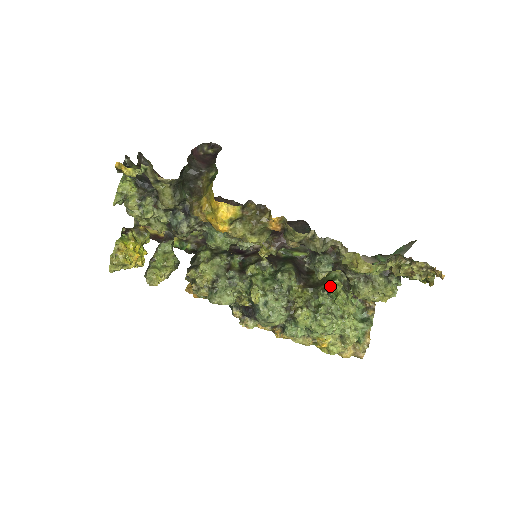
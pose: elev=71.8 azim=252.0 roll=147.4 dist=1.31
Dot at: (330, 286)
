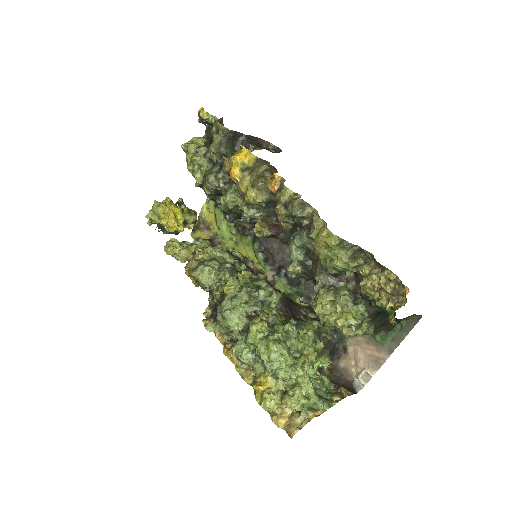
Dot at: (305, 323)
